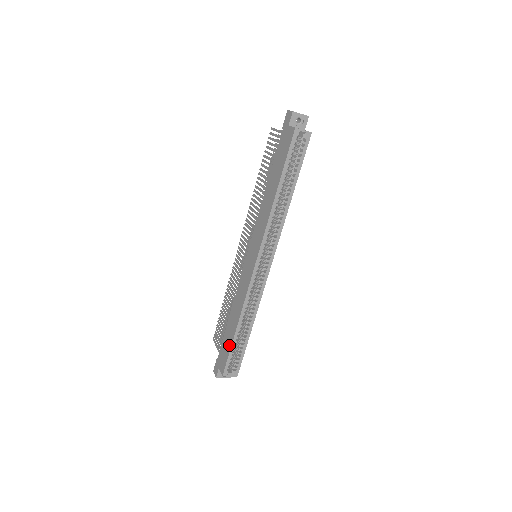
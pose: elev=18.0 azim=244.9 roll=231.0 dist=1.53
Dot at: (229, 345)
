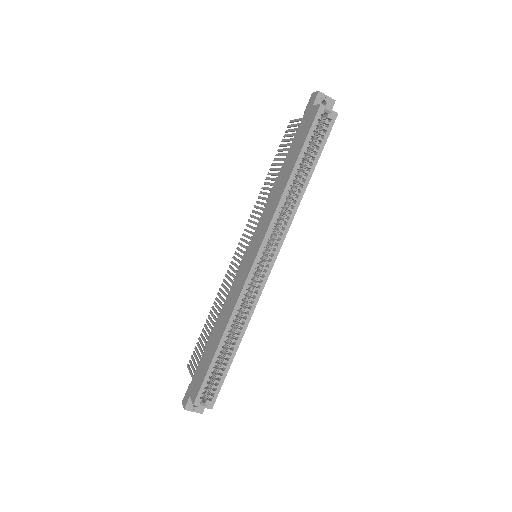
Dot at: (208, 363)
